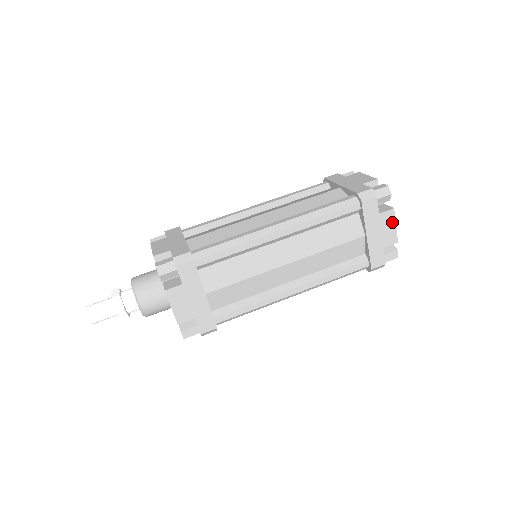
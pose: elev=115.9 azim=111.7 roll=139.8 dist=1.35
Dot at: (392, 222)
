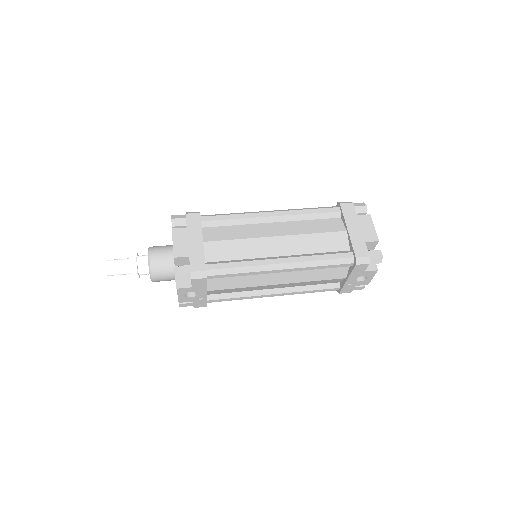
Dot at: (370, 224)
